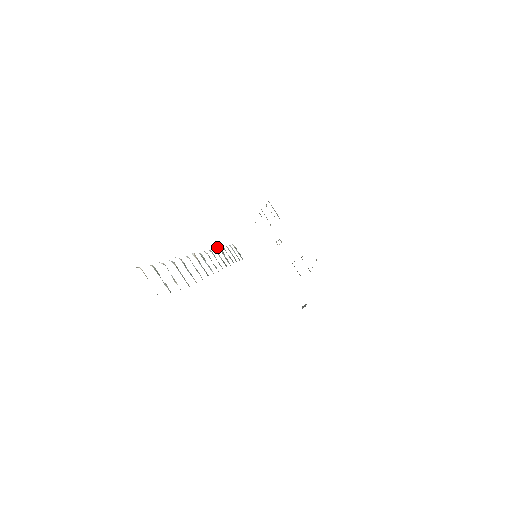
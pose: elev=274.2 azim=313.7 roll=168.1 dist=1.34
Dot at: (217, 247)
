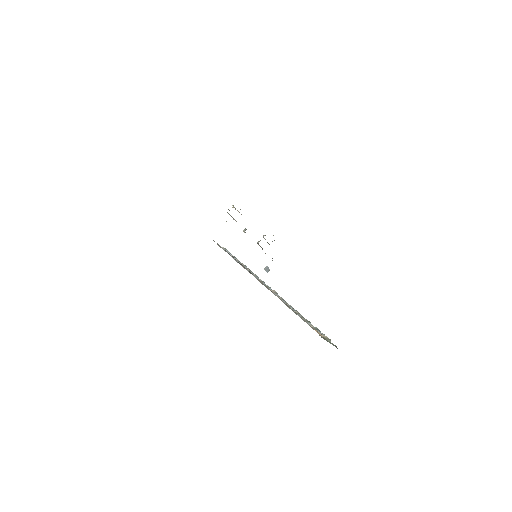
Dot at: (240, 263)
